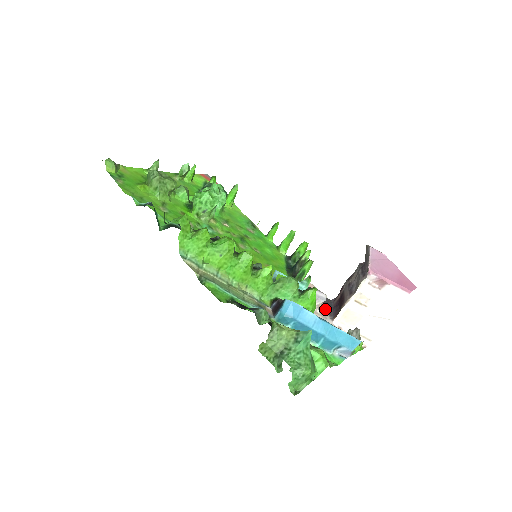
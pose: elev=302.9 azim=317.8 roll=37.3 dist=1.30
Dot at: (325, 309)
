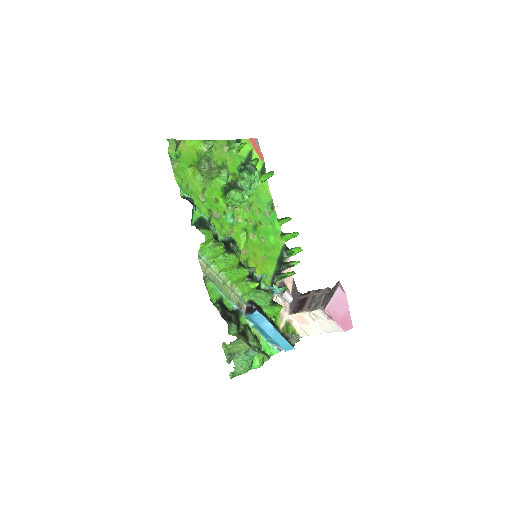
Dot at: occluded
